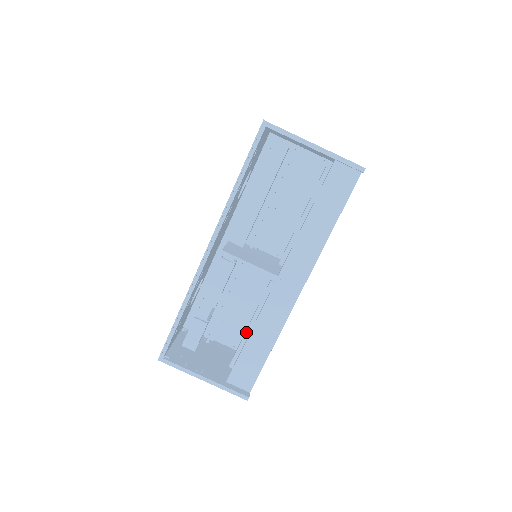
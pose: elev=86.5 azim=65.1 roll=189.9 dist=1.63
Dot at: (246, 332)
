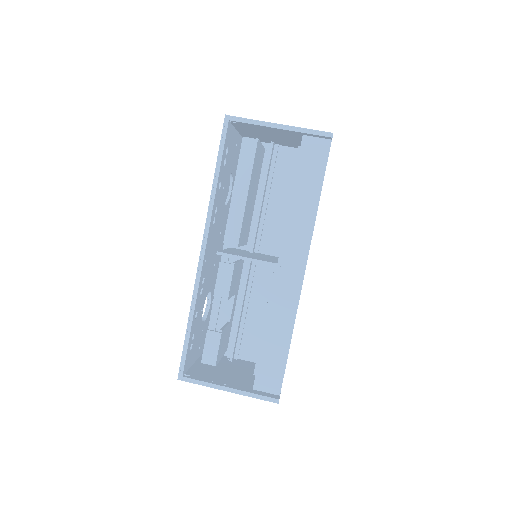
Dot at: (262, 333)
